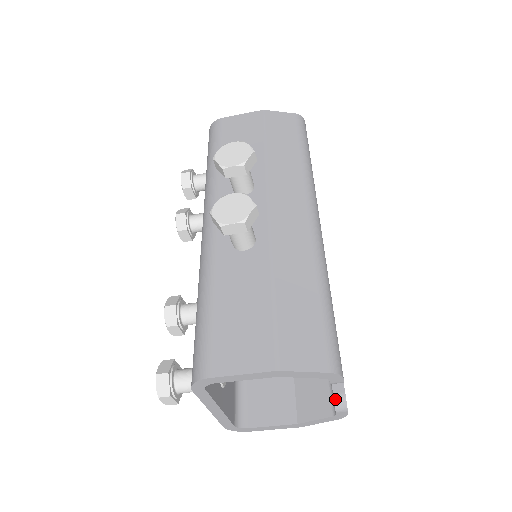
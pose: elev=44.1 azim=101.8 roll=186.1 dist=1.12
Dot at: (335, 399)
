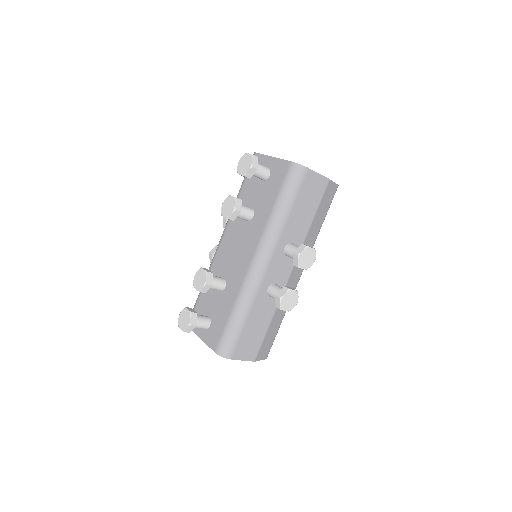
Dot at: occluded
